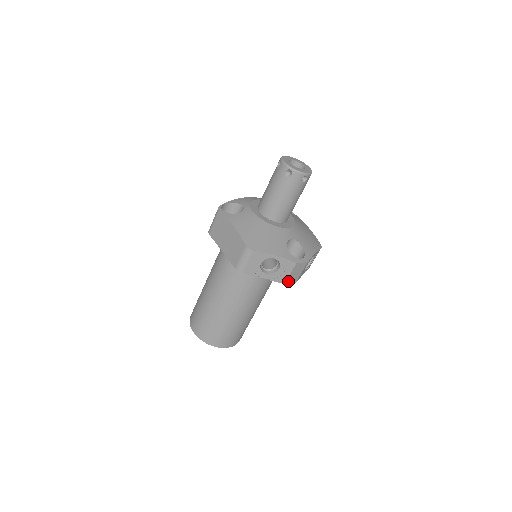
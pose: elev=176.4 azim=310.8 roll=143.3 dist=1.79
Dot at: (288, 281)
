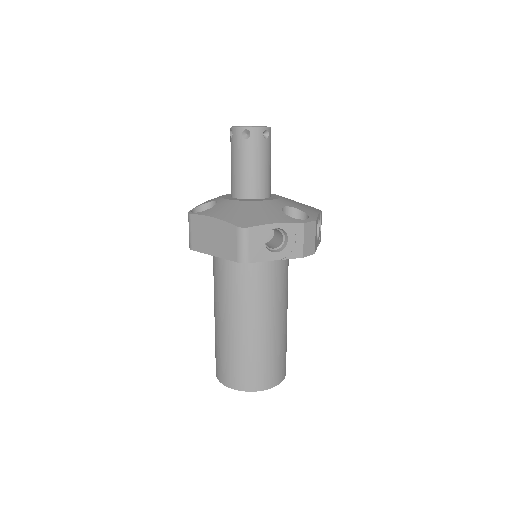
Dot at: (305, 253)
